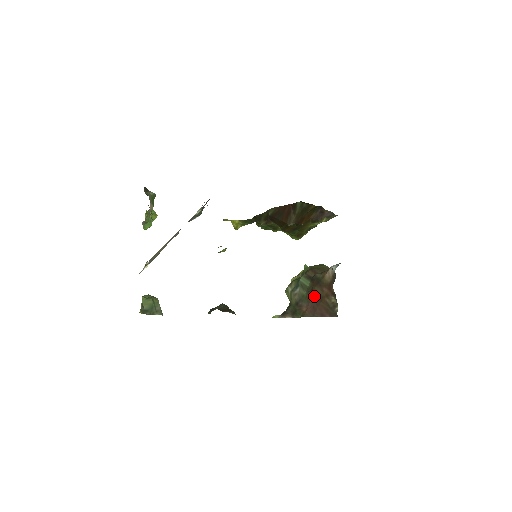
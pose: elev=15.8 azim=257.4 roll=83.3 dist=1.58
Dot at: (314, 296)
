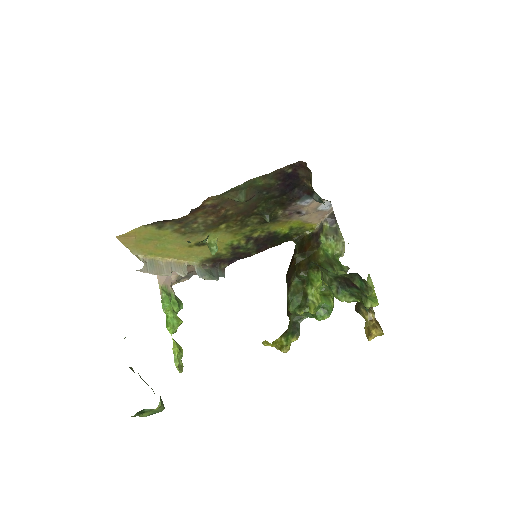
Dot at: occluded
